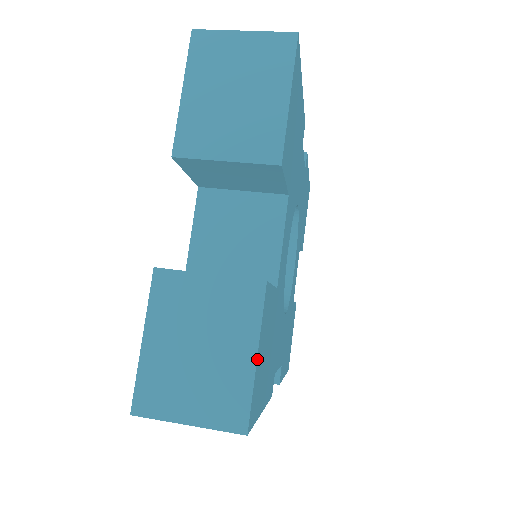
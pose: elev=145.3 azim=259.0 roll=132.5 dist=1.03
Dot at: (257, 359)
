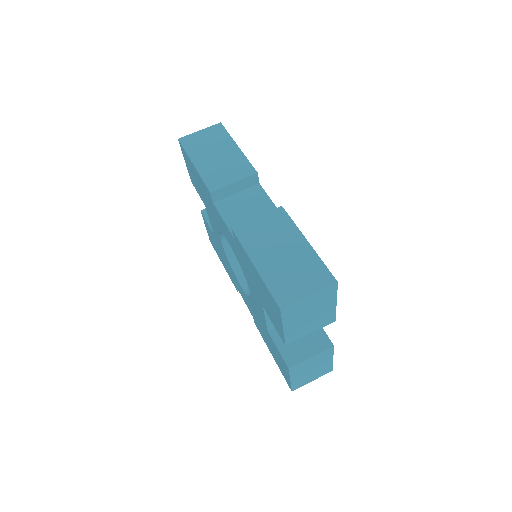
Dot at: (332, 358)
